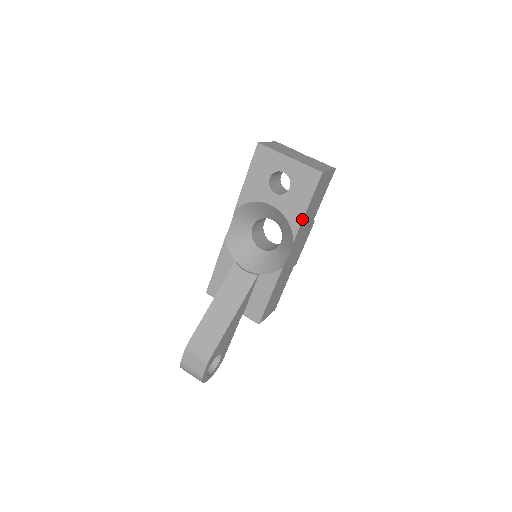
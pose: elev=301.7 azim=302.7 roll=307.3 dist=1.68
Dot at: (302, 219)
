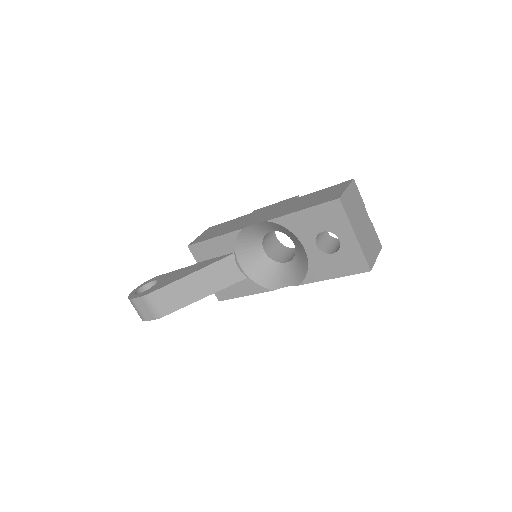
Dot at: (321, 280)
